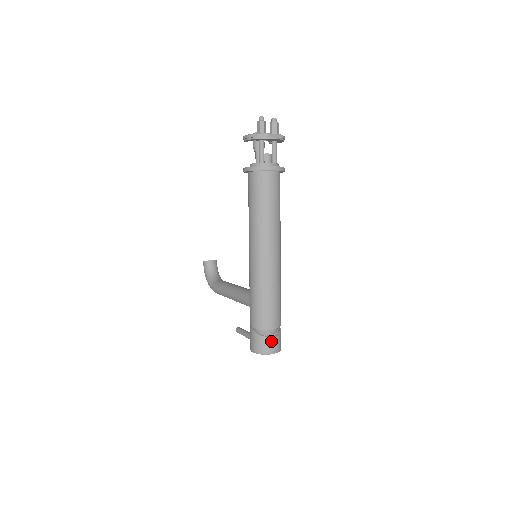
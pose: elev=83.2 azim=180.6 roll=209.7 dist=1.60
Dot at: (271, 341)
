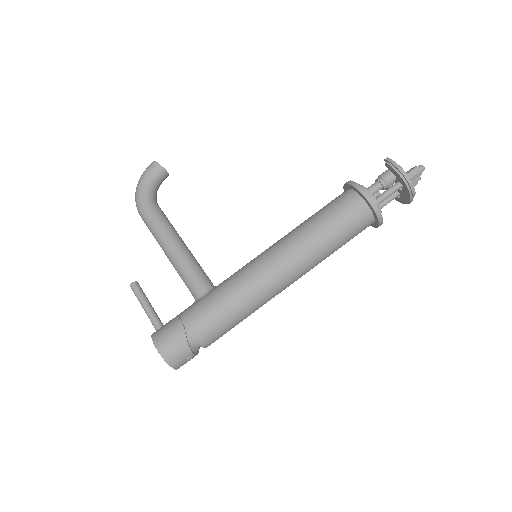
Dot at: (189, 357)
